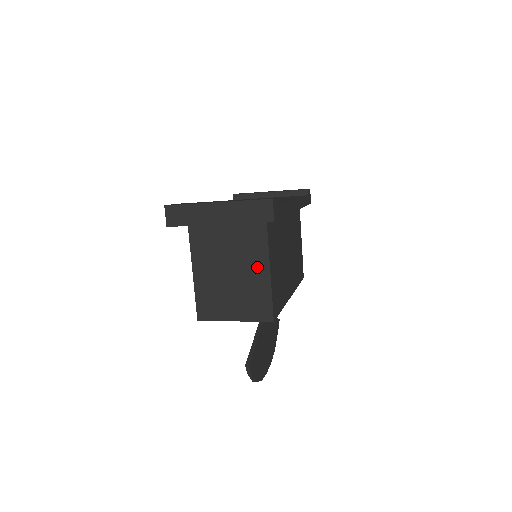
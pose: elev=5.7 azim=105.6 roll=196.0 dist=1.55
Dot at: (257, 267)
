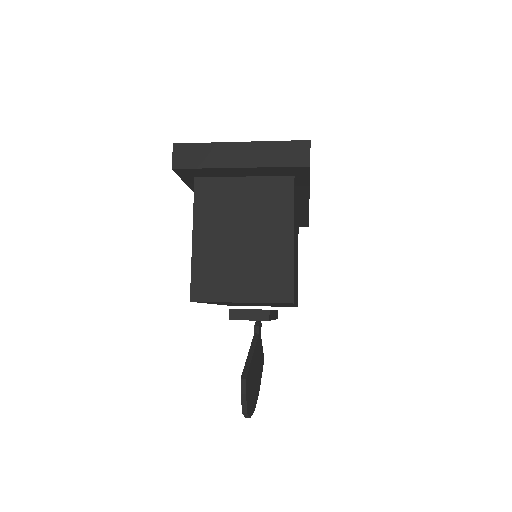
Dot at: (277, 232)
